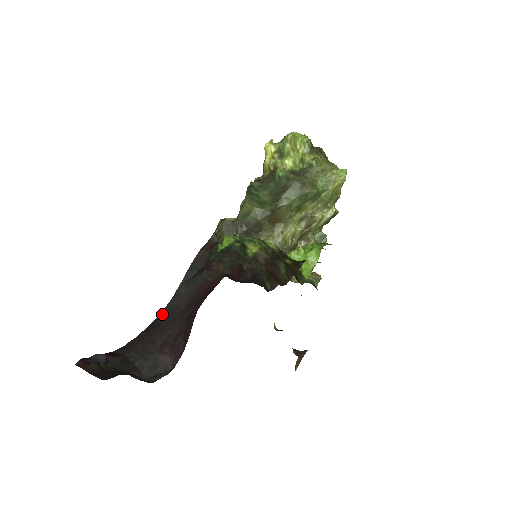
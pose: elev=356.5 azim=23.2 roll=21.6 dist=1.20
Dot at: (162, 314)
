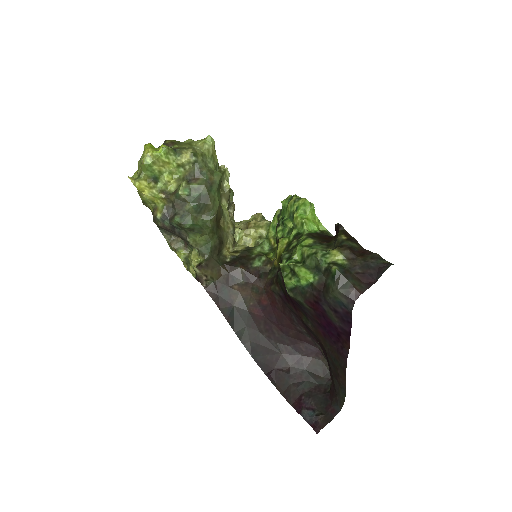
Dot at: (255, 356)
